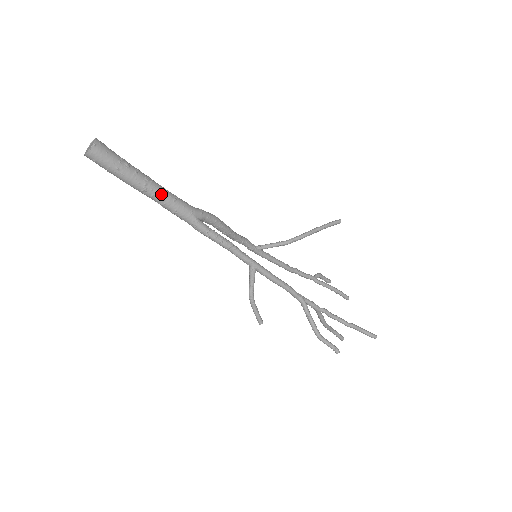
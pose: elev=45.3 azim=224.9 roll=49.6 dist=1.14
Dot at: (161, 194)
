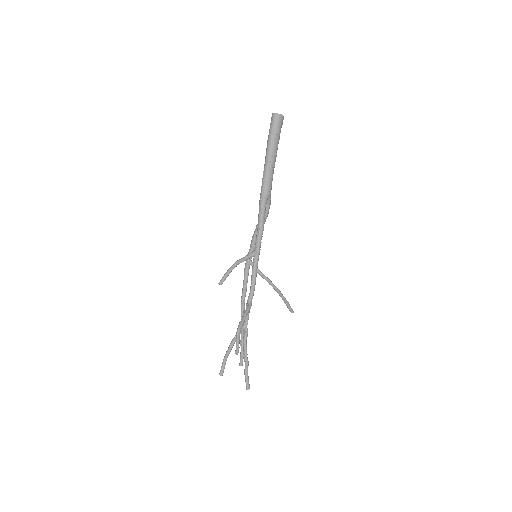
Dot at: (273, 167)
